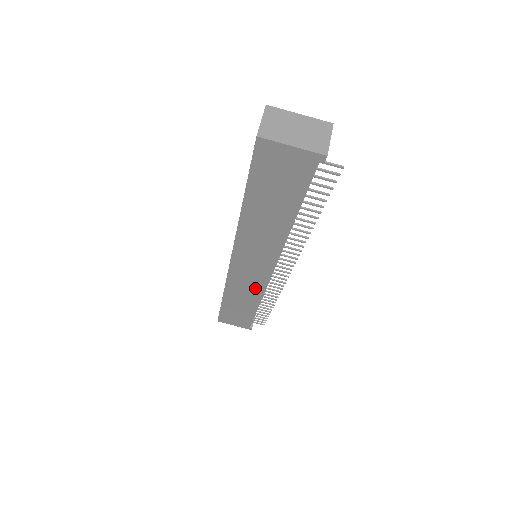
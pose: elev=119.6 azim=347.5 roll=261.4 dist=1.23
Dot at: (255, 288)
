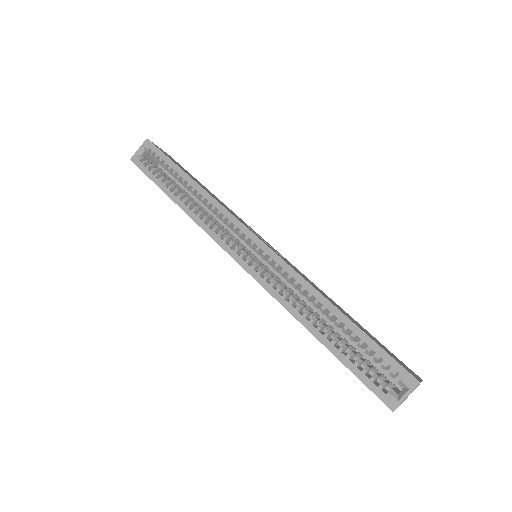
Dot at: occluded
